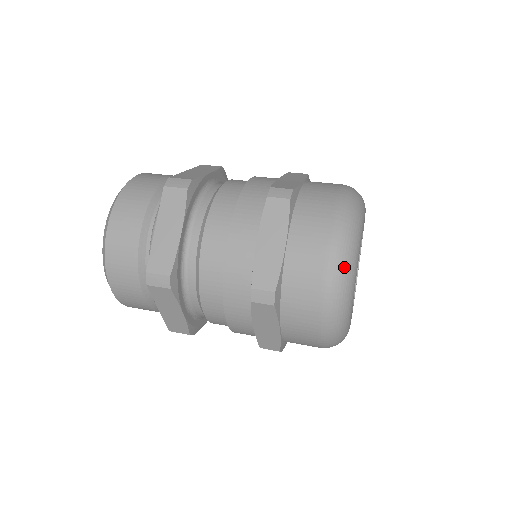
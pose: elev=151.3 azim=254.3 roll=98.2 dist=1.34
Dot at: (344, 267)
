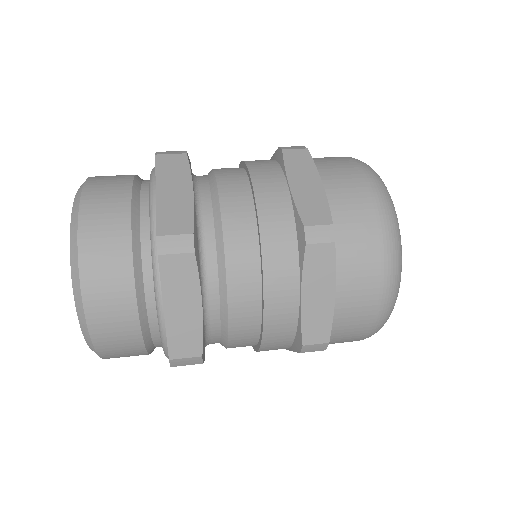
Dot at: (388, 197)
